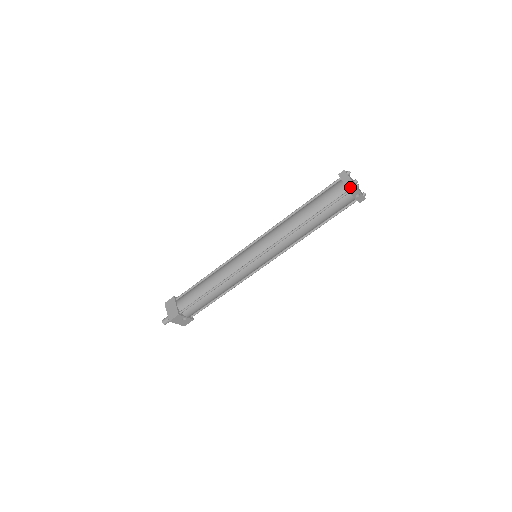
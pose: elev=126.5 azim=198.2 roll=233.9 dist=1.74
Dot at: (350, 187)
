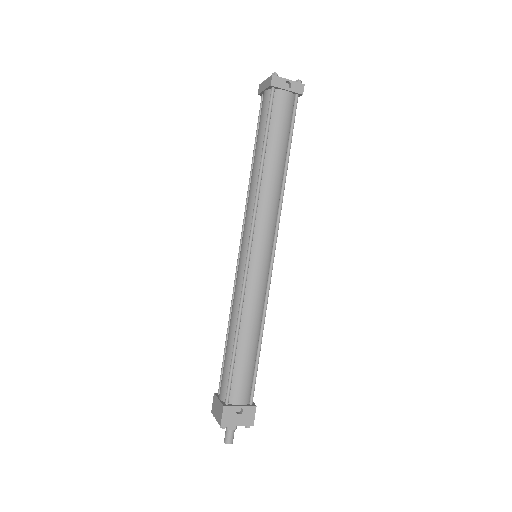
Dot at: (269, 82)
